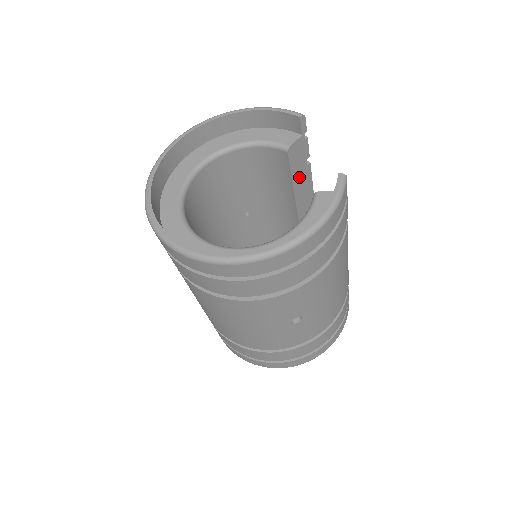
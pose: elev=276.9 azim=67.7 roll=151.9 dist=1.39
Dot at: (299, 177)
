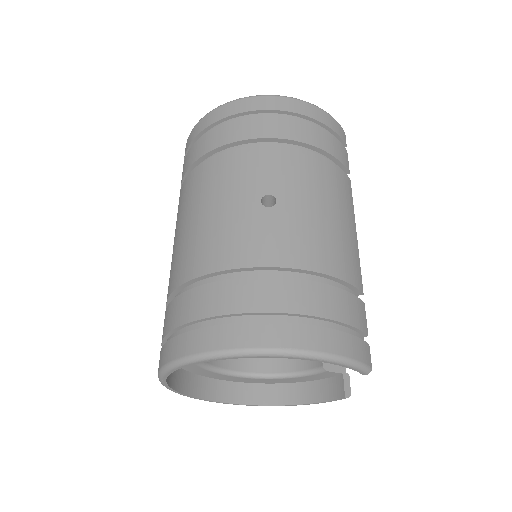
Dot at: occluded
